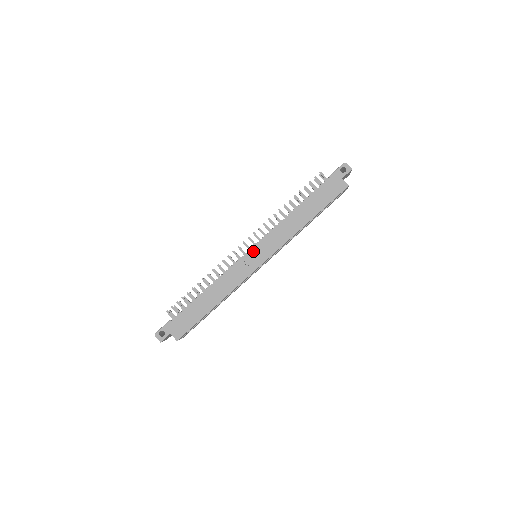
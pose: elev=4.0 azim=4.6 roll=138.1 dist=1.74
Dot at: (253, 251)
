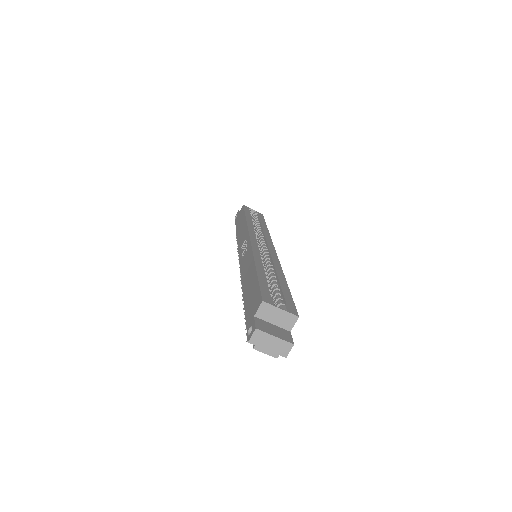
Dot at: (241, 255)
